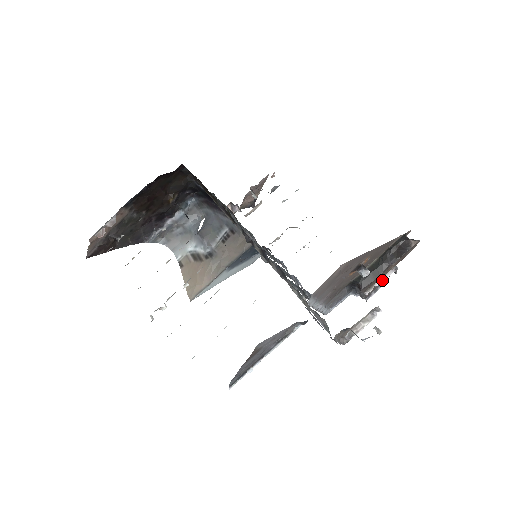
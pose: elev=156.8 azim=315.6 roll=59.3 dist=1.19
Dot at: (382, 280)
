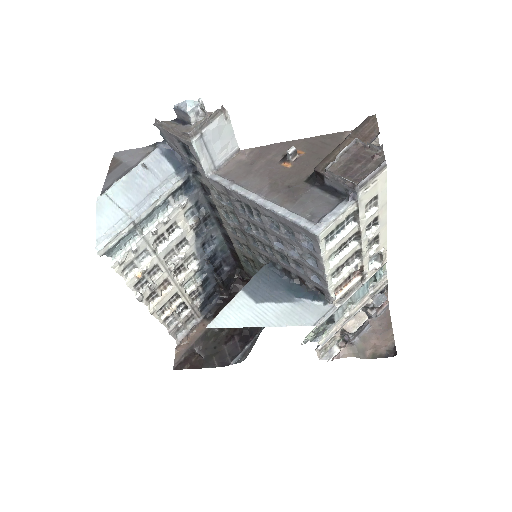
Dot at: (342, 152)
